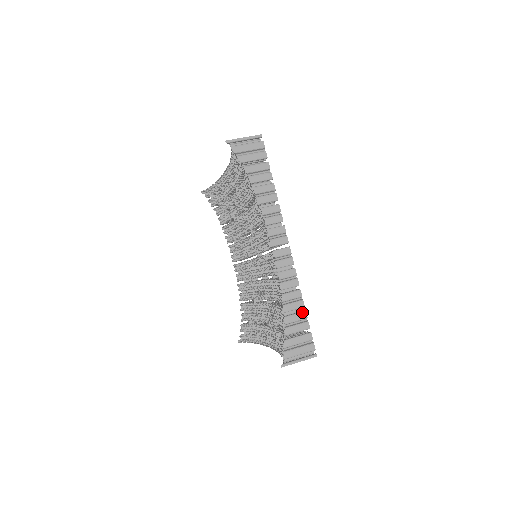
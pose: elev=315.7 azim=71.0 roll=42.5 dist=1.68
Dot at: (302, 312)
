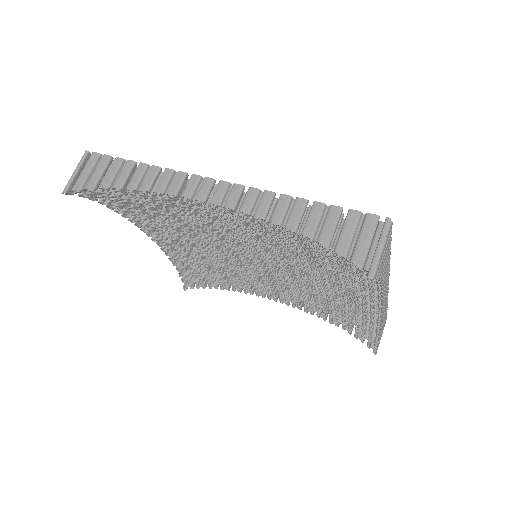
Dot at: (312, 207)
